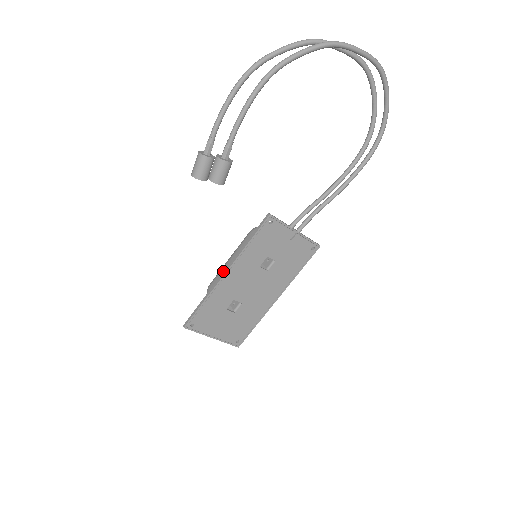
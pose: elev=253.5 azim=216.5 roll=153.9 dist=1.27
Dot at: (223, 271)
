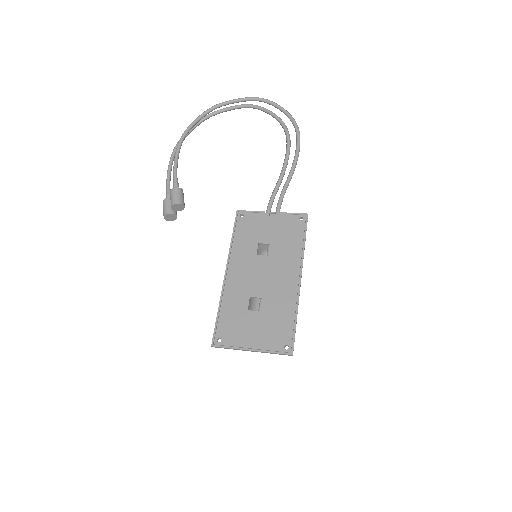
Dot at: occluded
